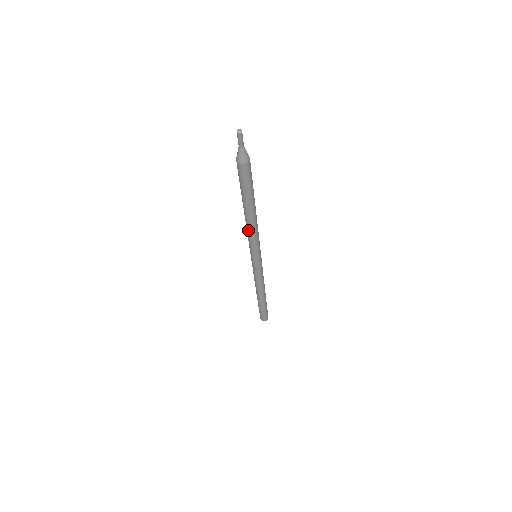
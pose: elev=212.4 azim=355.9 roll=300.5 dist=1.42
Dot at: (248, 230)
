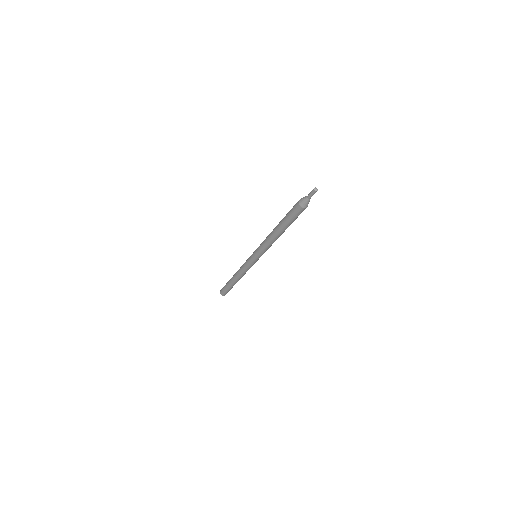
Dot at: (267, 241)
